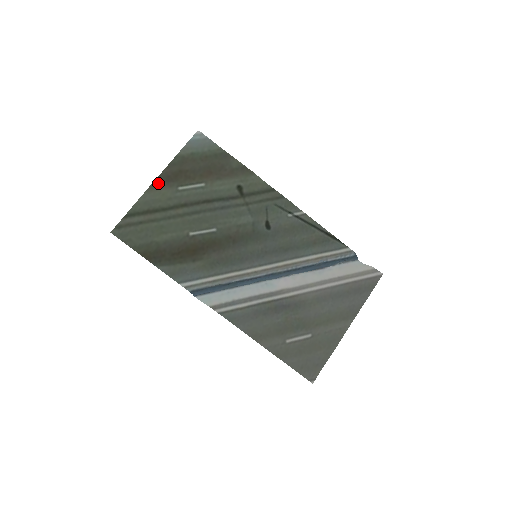
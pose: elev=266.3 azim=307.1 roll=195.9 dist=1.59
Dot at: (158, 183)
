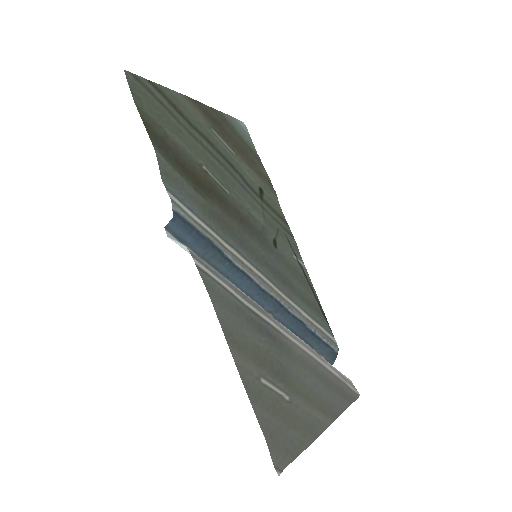
Dot at: (196, 104)
